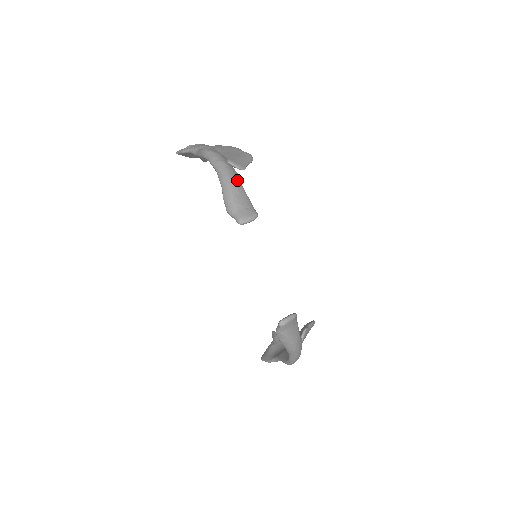
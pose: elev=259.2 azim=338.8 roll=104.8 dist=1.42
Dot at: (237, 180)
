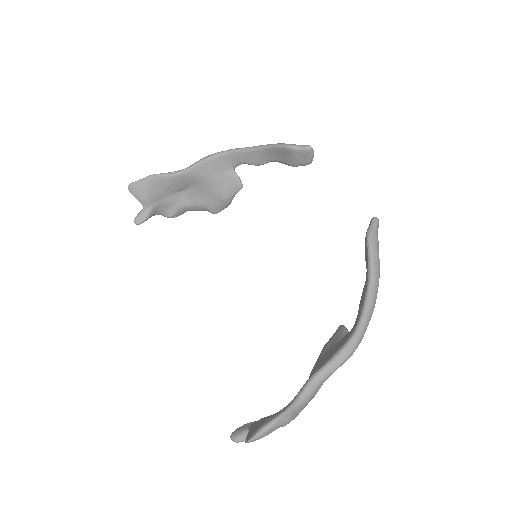
Dot at: occluded
